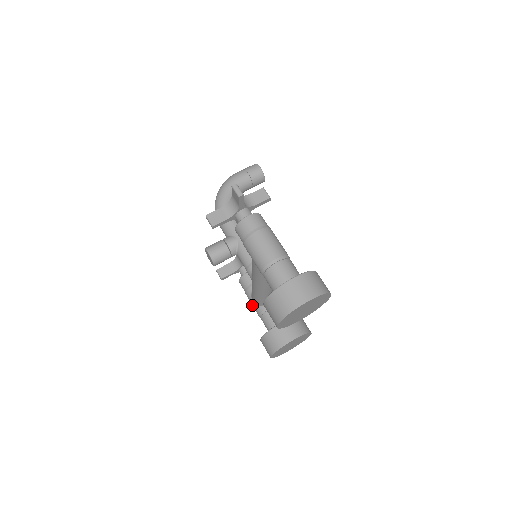
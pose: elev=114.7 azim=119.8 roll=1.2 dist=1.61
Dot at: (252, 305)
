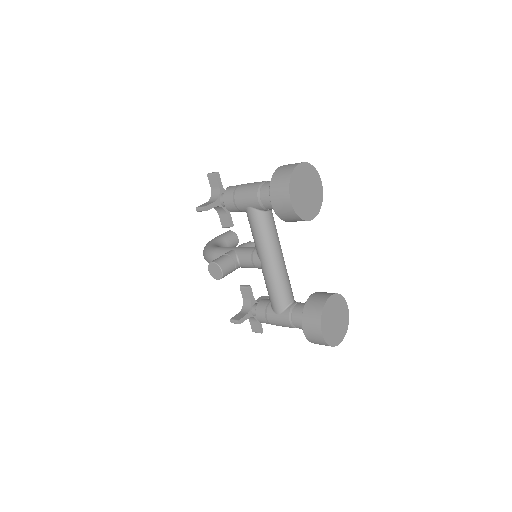
Dot at: (279, 321)
